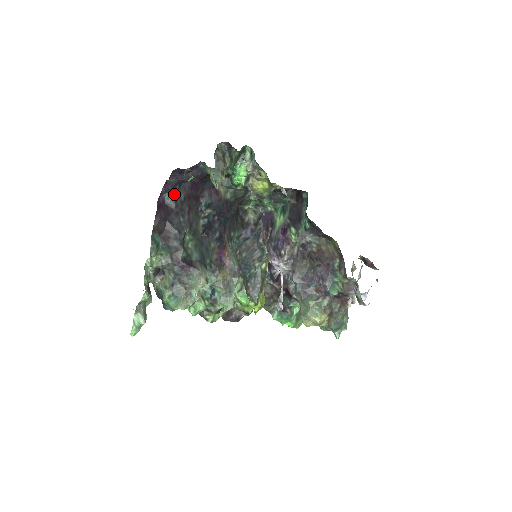
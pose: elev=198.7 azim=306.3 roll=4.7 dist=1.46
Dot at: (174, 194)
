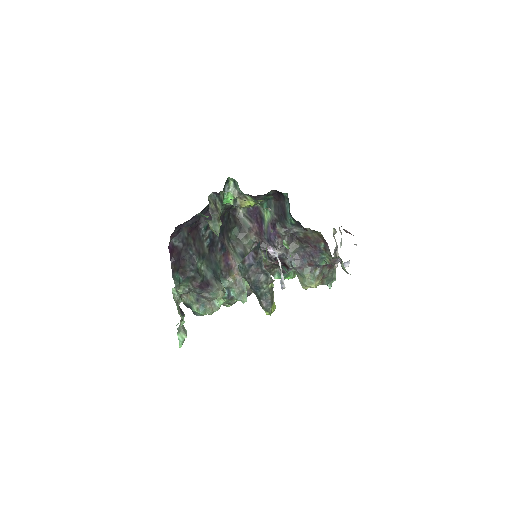
Dot at: (179, 236)
